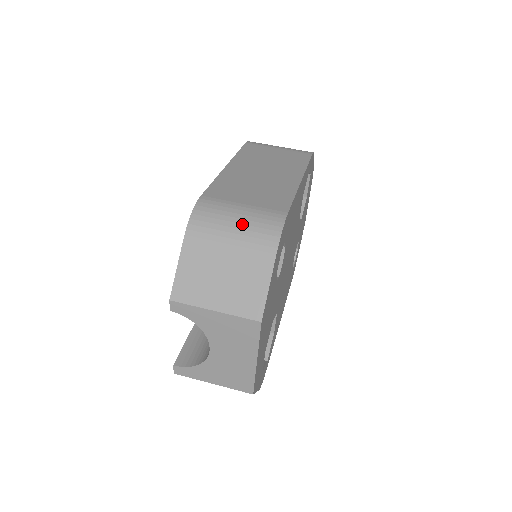
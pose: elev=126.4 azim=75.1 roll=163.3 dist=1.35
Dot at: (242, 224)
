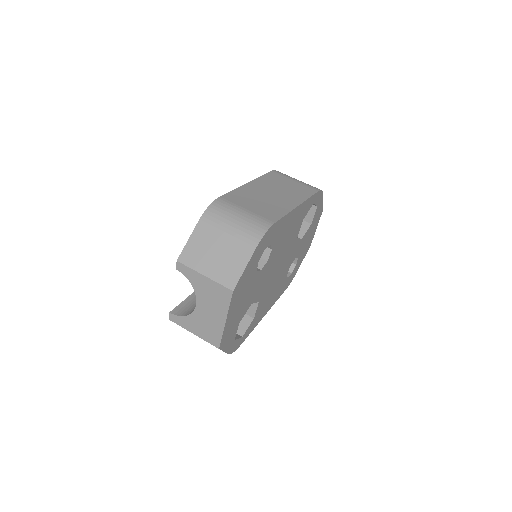
Dot at: (240, 222)
